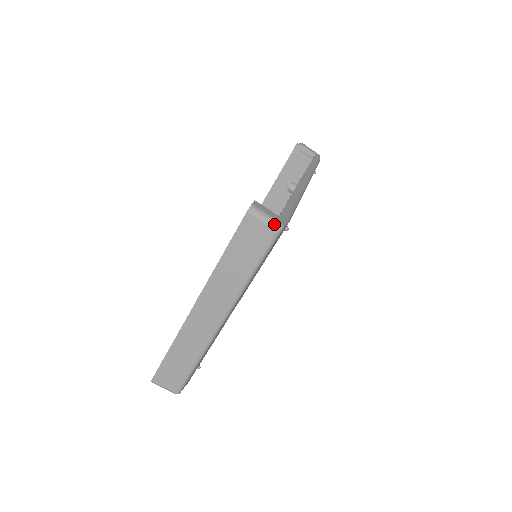
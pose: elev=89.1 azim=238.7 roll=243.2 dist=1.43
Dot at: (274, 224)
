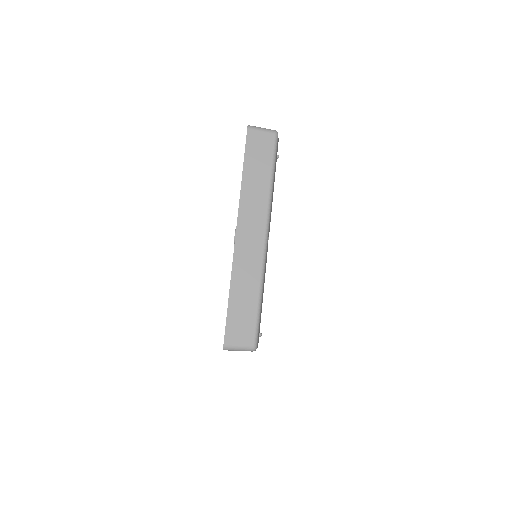
Dot at: (271, 130)
